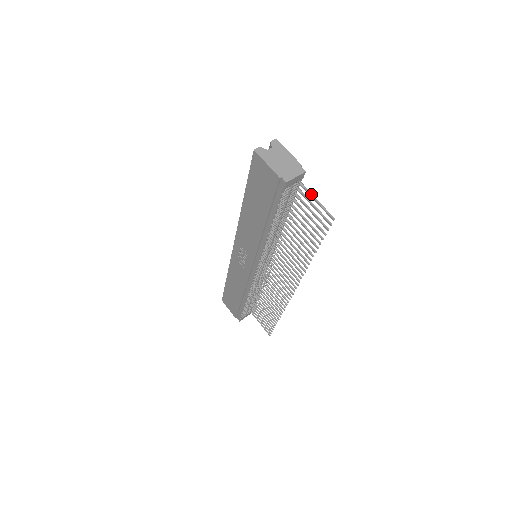
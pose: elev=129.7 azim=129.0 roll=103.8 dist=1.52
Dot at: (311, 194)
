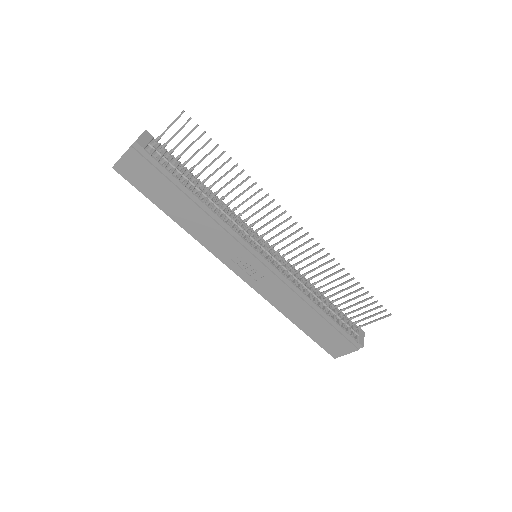
Dot at: (164, 131)
